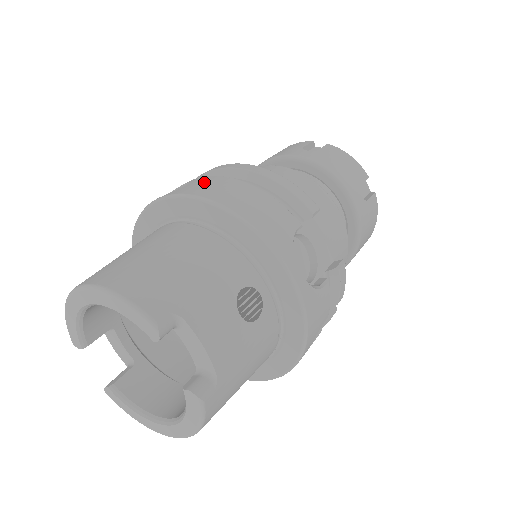
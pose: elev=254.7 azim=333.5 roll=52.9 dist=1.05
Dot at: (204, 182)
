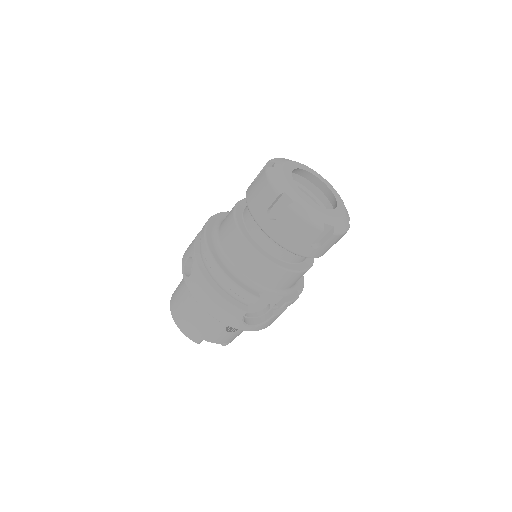
Dot at: (197, 281)
